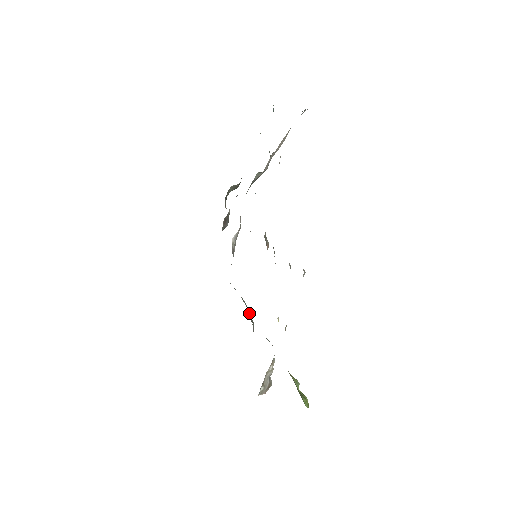
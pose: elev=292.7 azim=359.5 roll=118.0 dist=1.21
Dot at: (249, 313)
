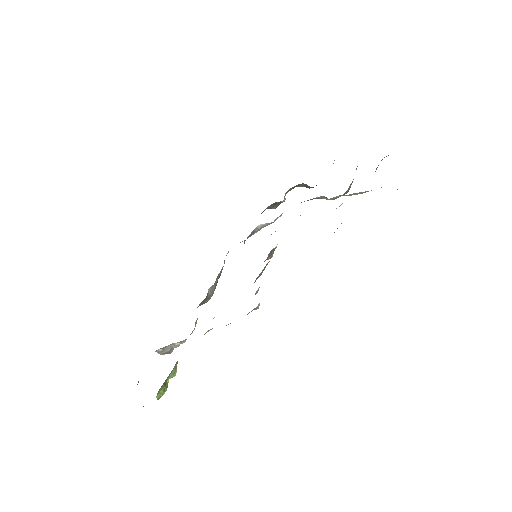
Dot at: (214, 289)
